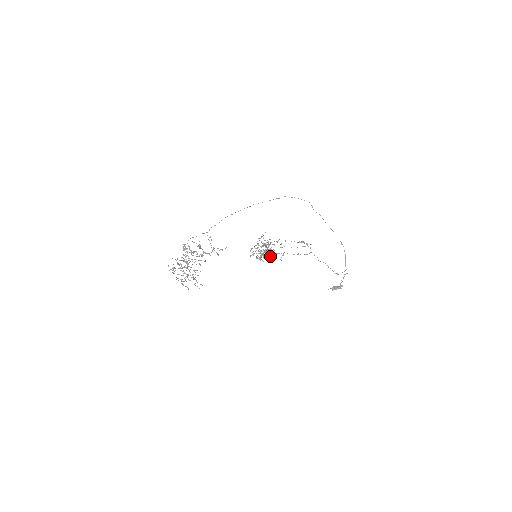
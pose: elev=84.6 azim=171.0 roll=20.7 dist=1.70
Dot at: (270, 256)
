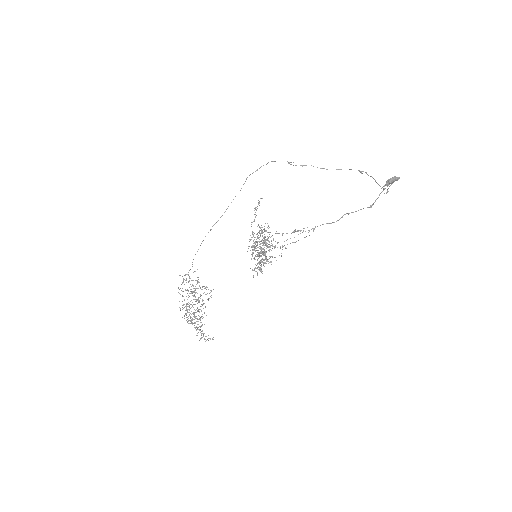
Dot at: occluded
